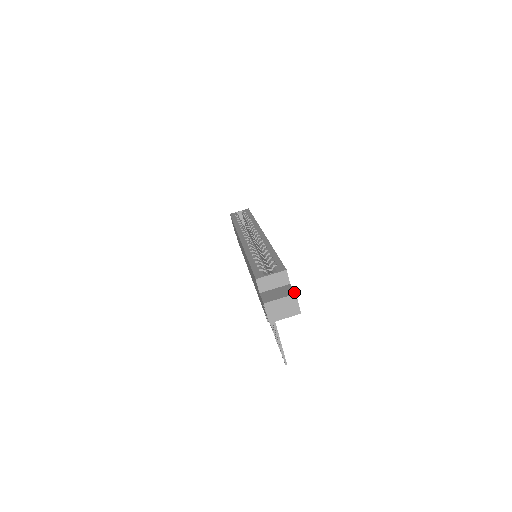
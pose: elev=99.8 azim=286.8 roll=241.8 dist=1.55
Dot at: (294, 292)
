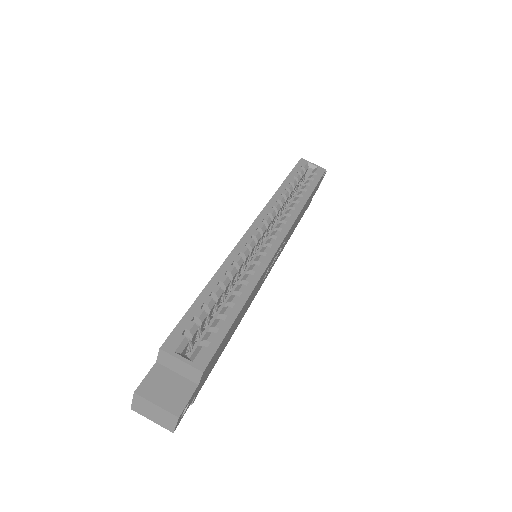
Dot at: (181, 412)
